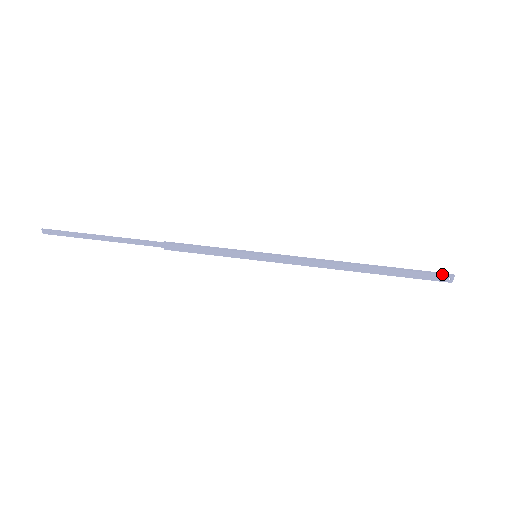
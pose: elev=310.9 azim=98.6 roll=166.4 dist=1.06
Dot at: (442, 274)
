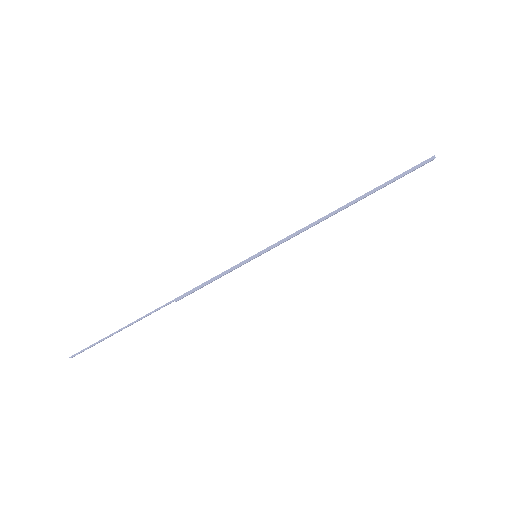
Dot at: (424, 164)
